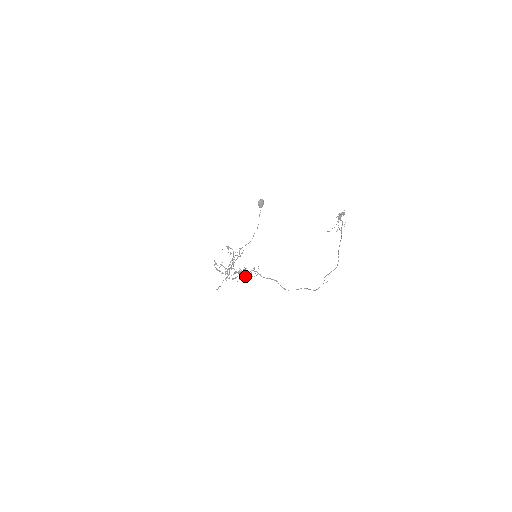
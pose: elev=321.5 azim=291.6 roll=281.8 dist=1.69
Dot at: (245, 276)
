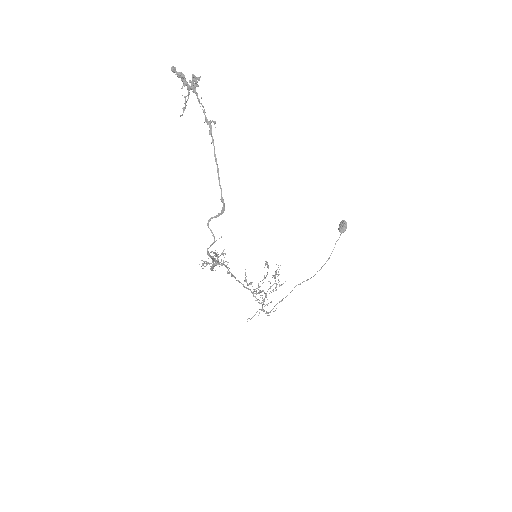
Dot at: (212, 264)
